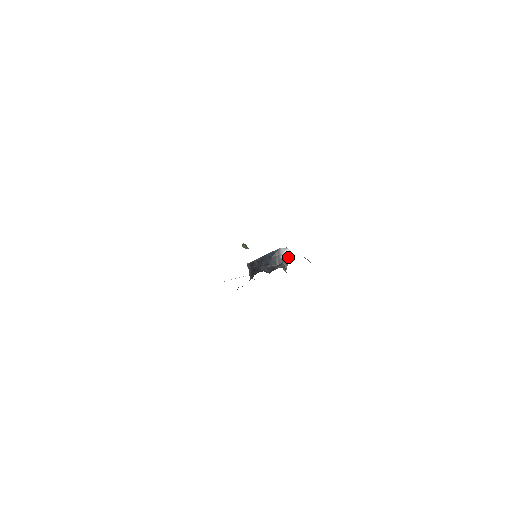
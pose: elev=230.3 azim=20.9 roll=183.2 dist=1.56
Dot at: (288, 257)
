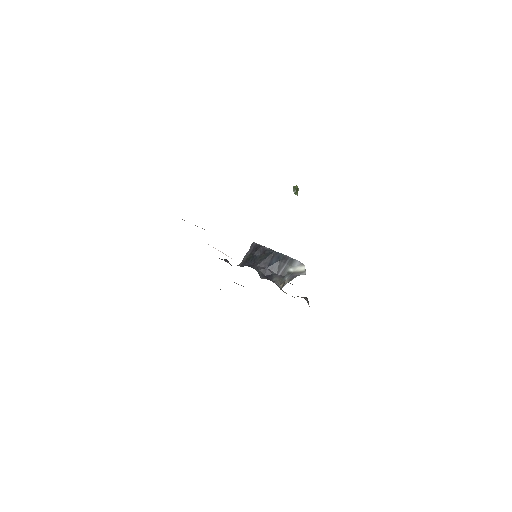
Dot at: (298, 274)
